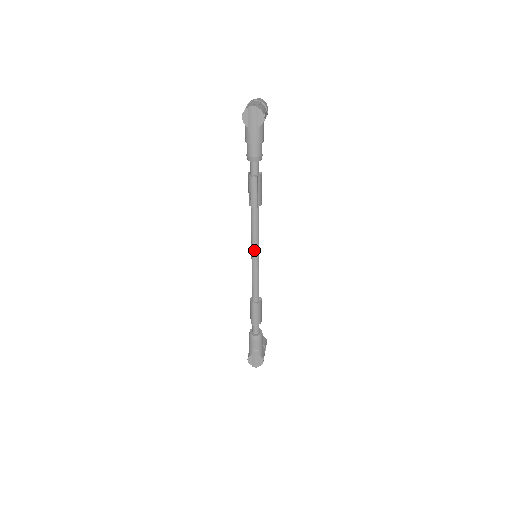
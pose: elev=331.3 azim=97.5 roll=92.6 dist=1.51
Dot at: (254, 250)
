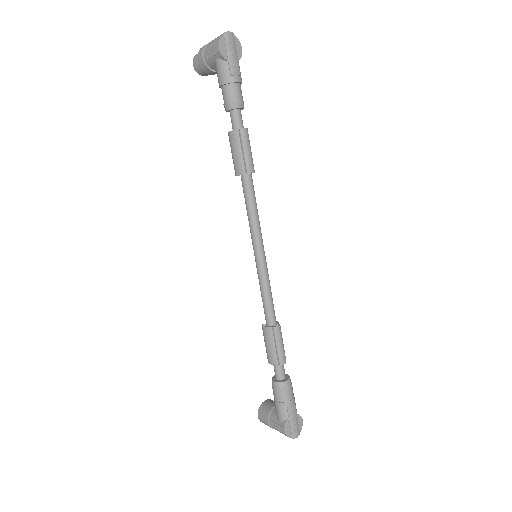
Dot at: (259, 240)
